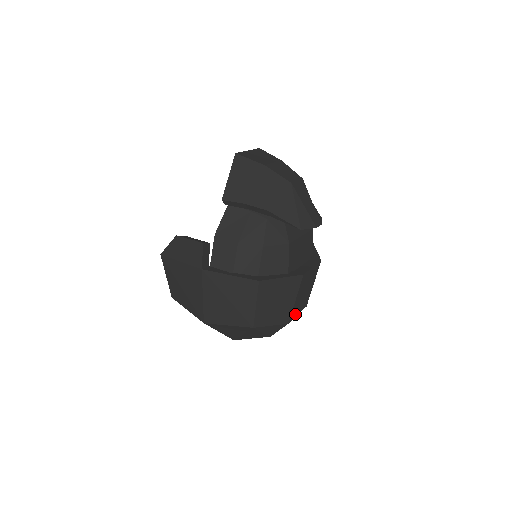
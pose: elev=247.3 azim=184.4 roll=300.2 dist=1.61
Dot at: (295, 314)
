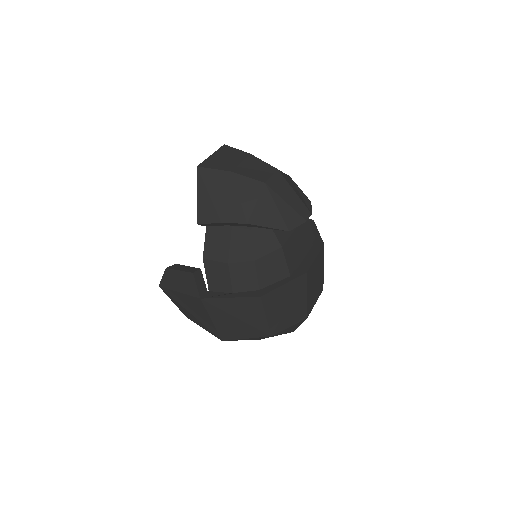
Dot at: (312, 306)
